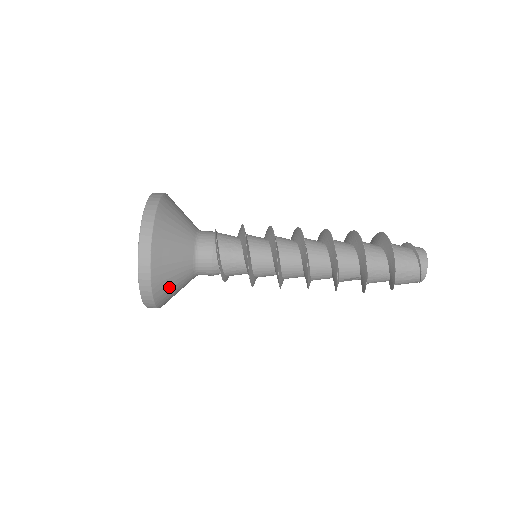
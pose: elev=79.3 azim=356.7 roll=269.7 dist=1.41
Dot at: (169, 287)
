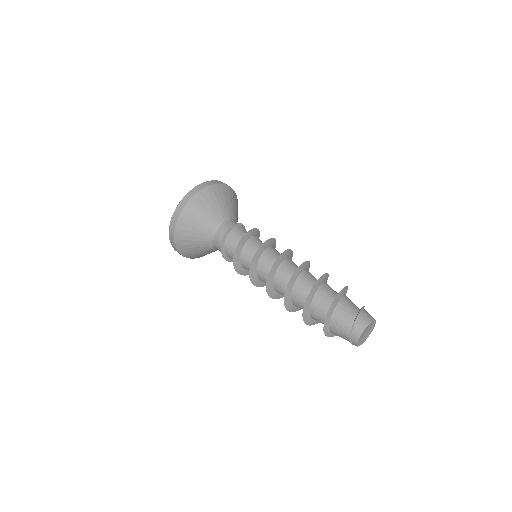
Dot at: (199, 255)
